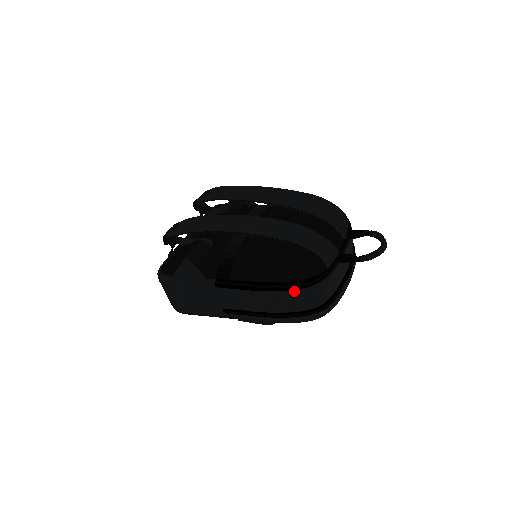
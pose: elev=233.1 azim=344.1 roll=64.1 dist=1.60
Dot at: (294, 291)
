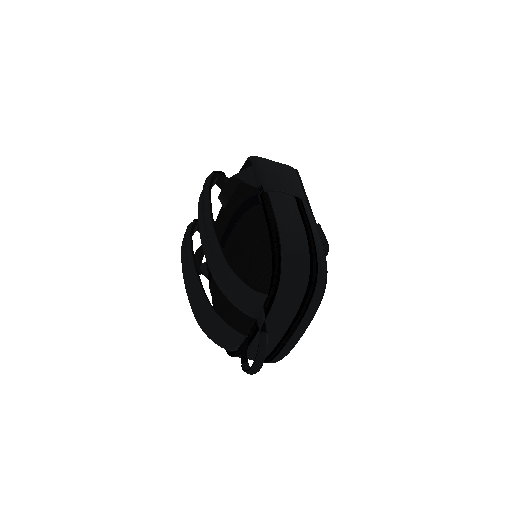
Dot at: occluded
